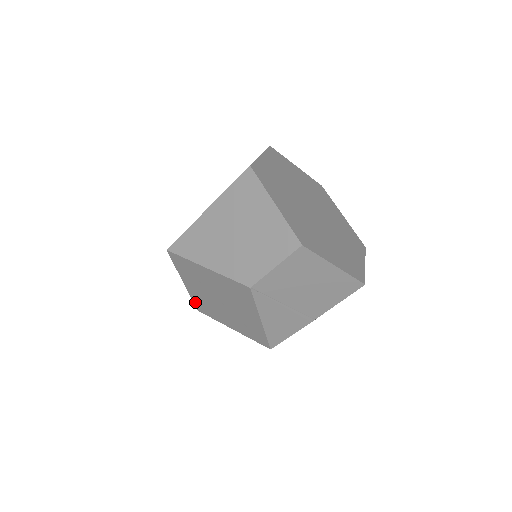
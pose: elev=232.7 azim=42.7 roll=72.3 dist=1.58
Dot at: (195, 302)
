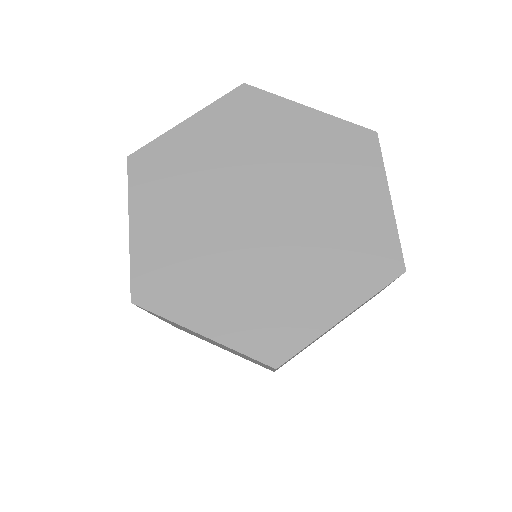
Dot at: occluded
